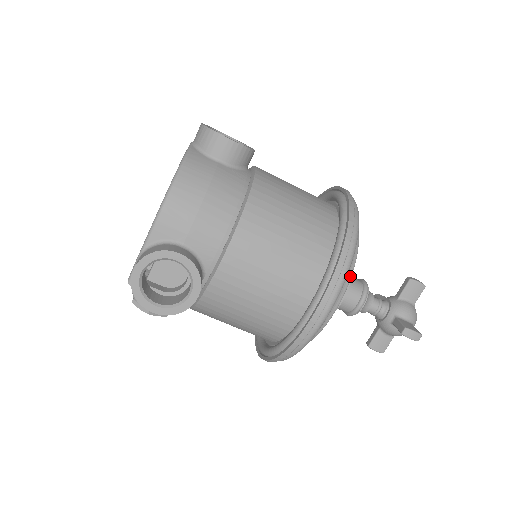
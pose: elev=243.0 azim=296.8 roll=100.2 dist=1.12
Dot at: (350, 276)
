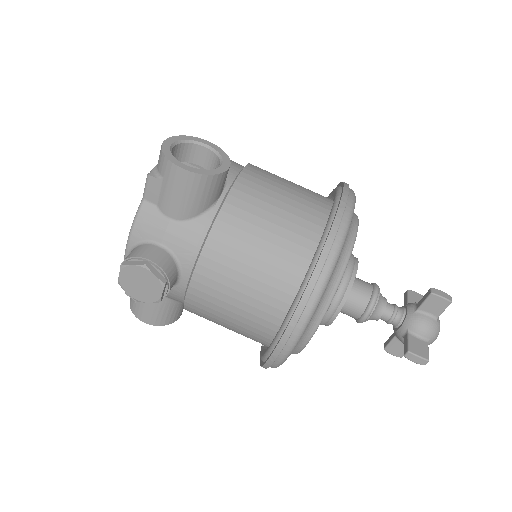
Dot at: (356, 215)
